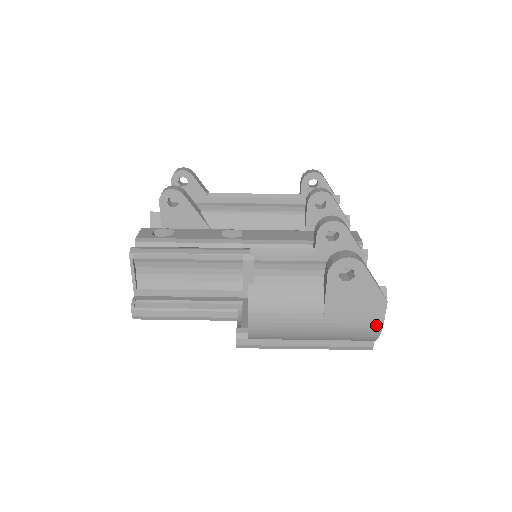
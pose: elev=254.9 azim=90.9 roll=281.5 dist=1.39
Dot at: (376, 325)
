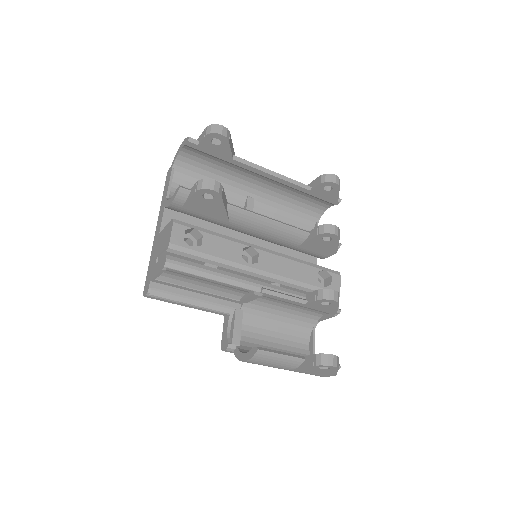
Dot at: (320, 376)
